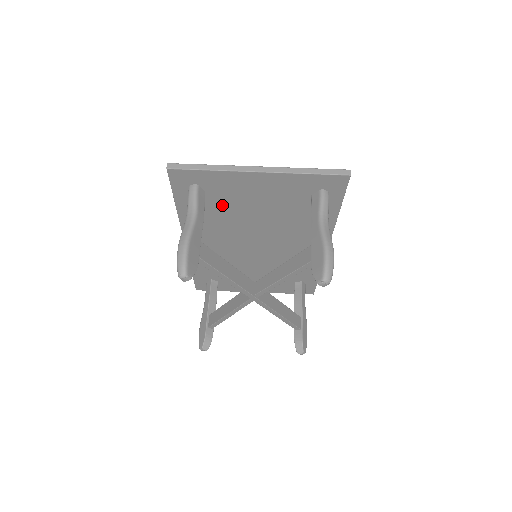
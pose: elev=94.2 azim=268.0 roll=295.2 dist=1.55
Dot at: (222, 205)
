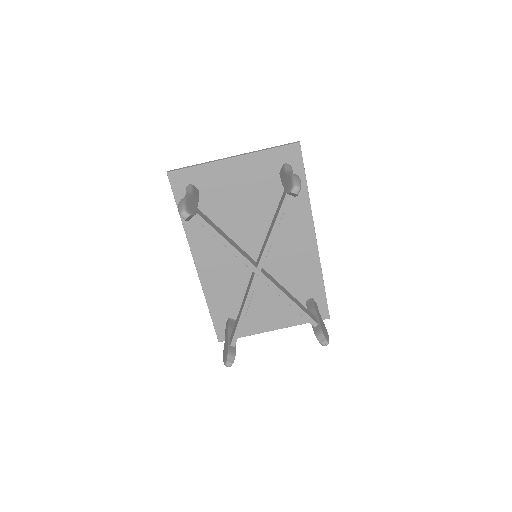
Dot at: (215, 204)
